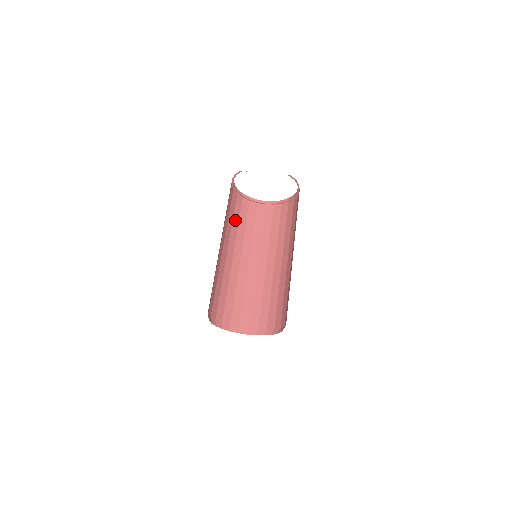
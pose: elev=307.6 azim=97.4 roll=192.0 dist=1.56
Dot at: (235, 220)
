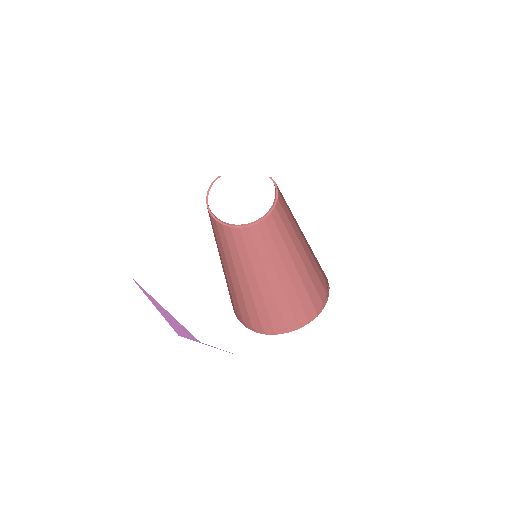
Dot at: (216, 234)
